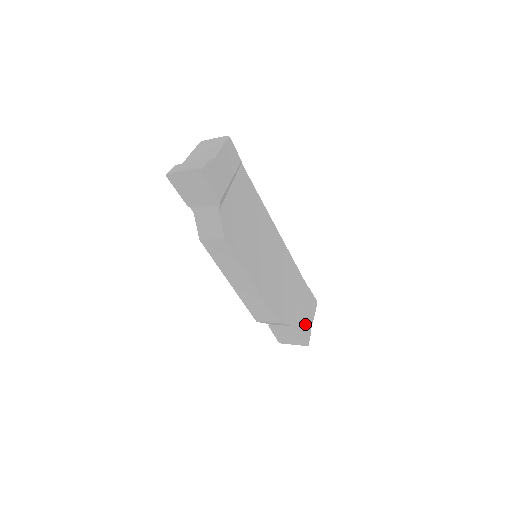
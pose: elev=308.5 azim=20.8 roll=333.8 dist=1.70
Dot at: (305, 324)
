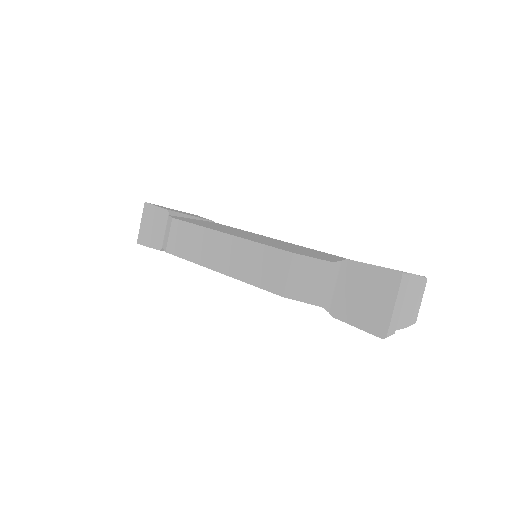
Dot at: occluded
